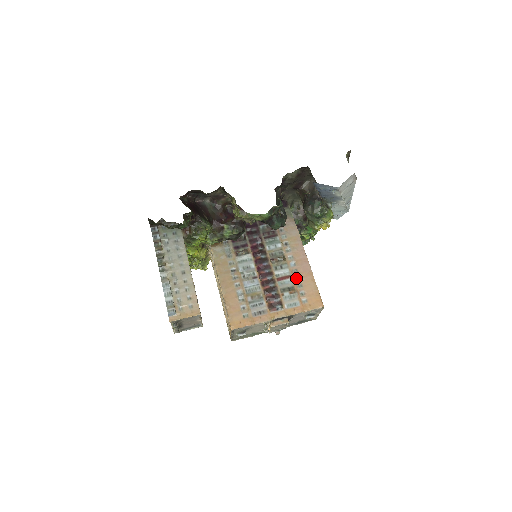
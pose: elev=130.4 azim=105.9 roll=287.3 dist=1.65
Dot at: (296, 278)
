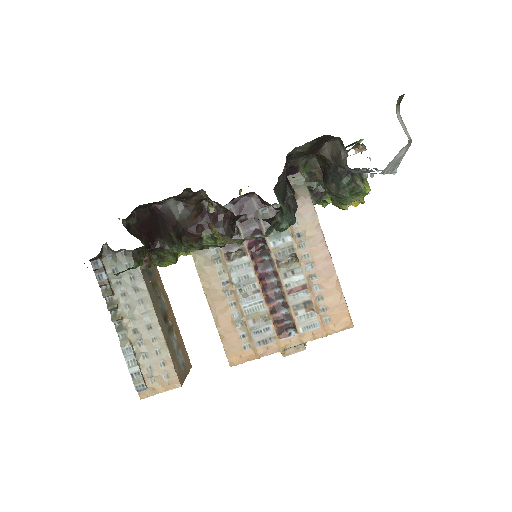
Dot at: (314, 287)
